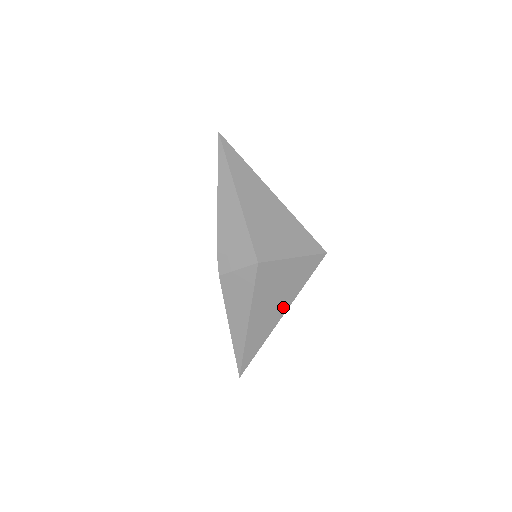
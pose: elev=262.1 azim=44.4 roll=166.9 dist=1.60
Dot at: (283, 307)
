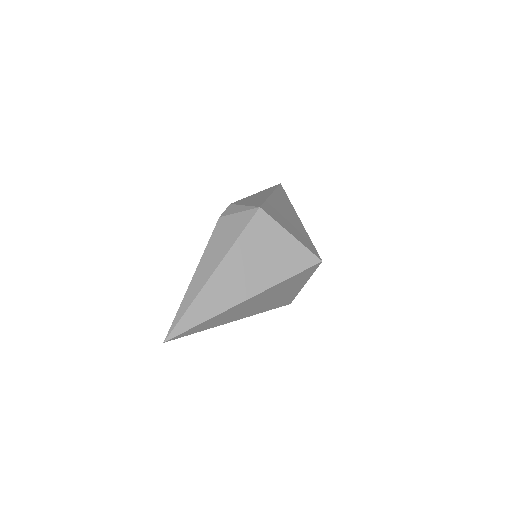
Dot at: (255, 287)
